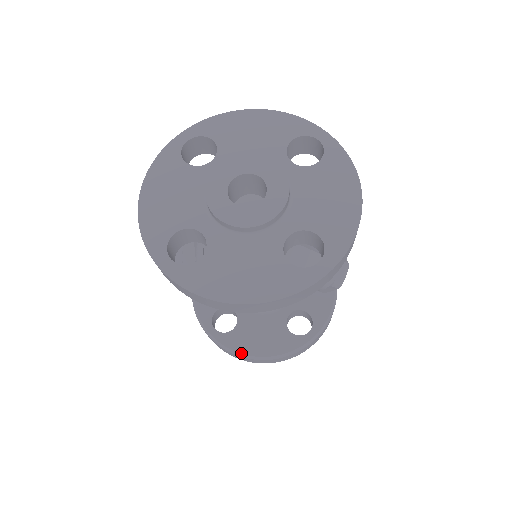
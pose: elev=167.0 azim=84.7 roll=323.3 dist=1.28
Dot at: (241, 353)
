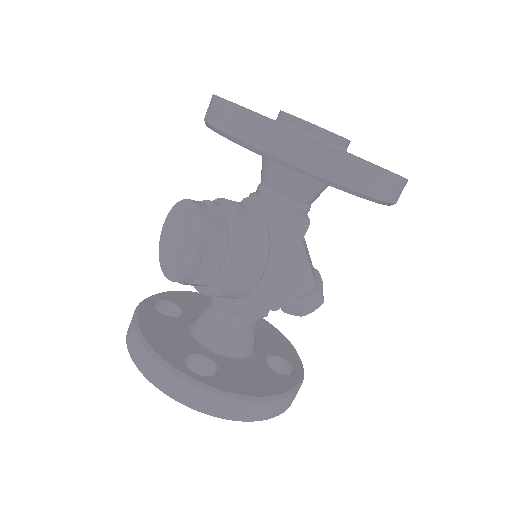
Dot at: (243, 394)
